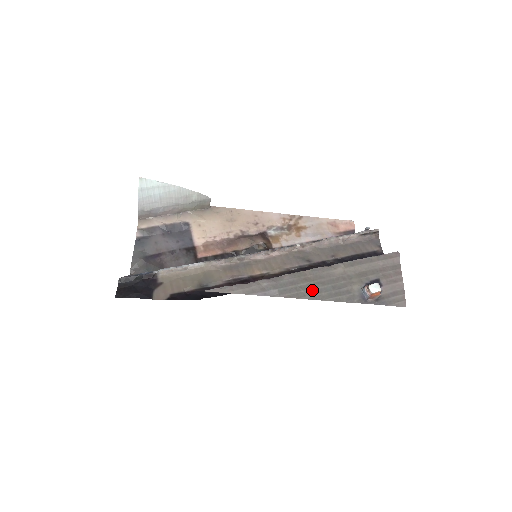
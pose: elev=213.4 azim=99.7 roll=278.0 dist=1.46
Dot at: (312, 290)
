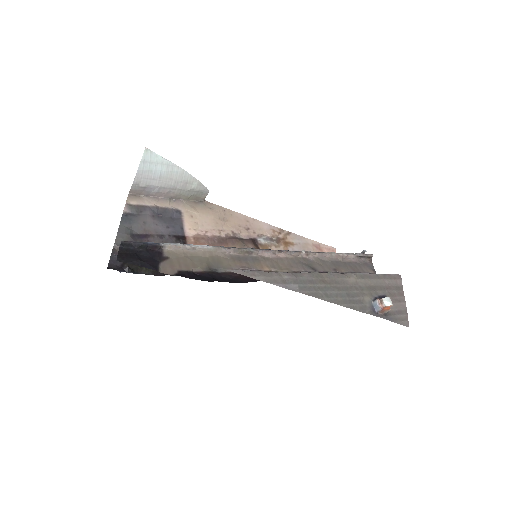
Dot at: (329, 293)
